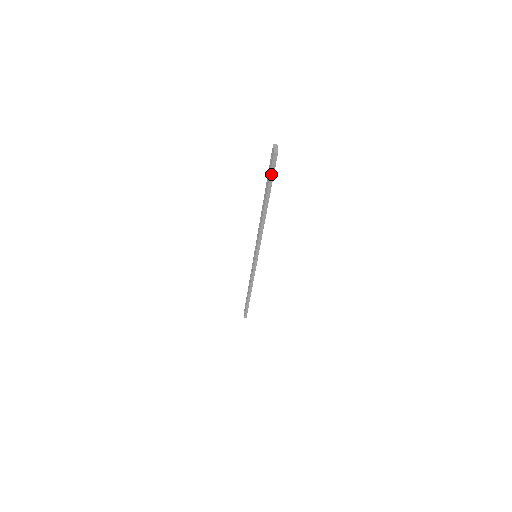
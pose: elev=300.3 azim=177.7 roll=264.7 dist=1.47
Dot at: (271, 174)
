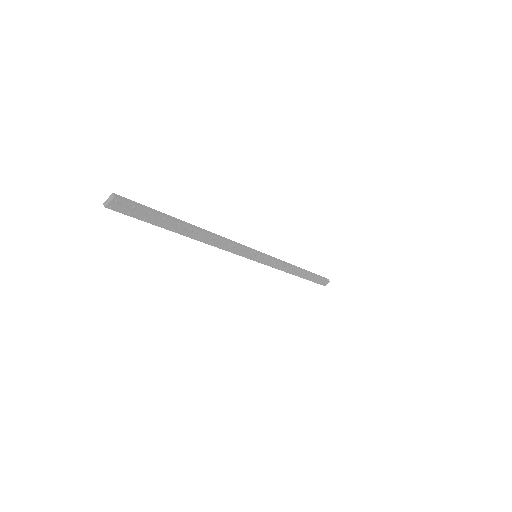
Dot at: (137, 216)
